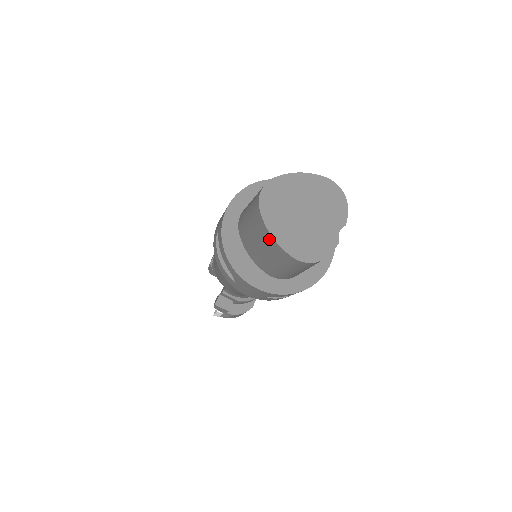
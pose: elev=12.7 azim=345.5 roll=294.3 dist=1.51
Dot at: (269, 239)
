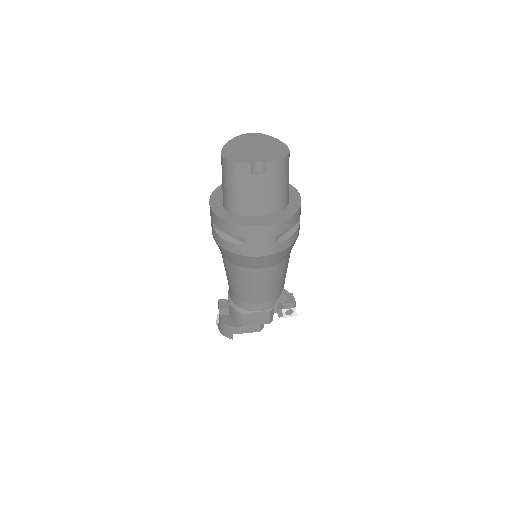
Dot at: occluded
